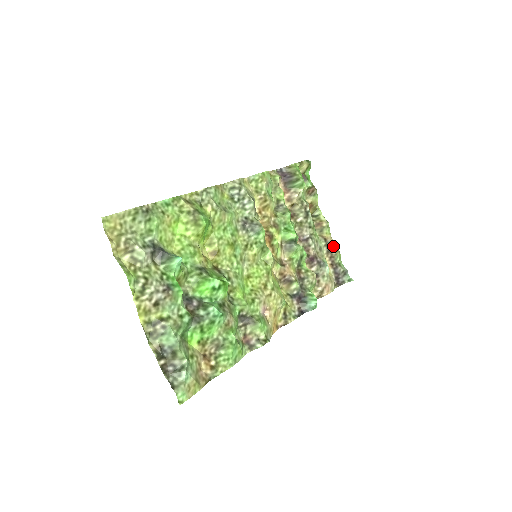
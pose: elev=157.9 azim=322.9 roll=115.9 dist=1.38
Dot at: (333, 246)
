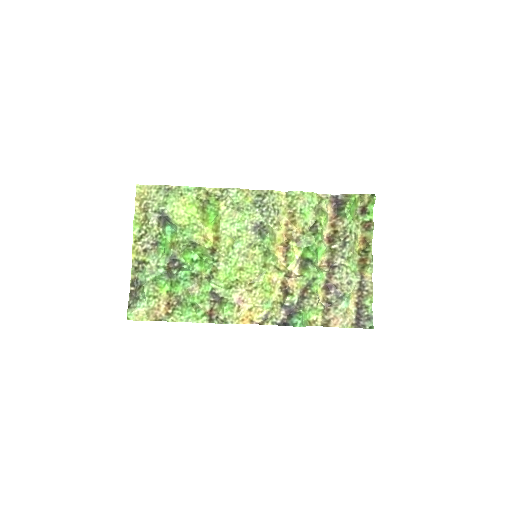
Dot at: (368, 287)
